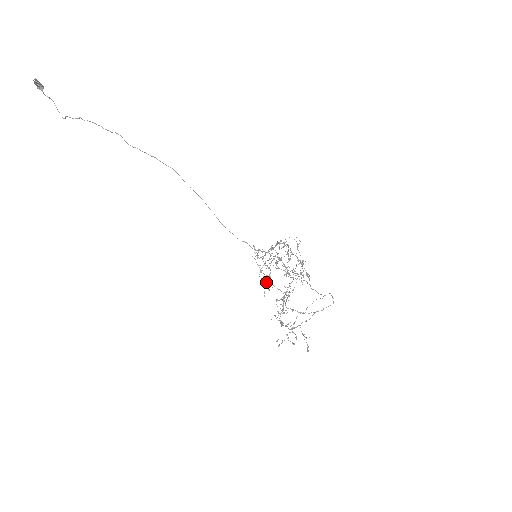
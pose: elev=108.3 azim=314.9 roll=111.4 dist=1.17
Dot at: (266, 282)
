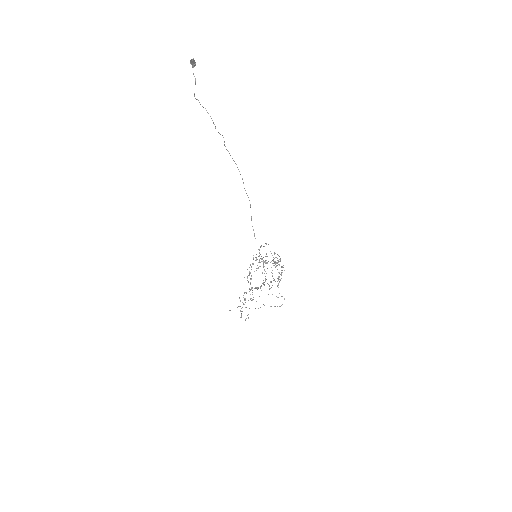
Dot at: occluded
